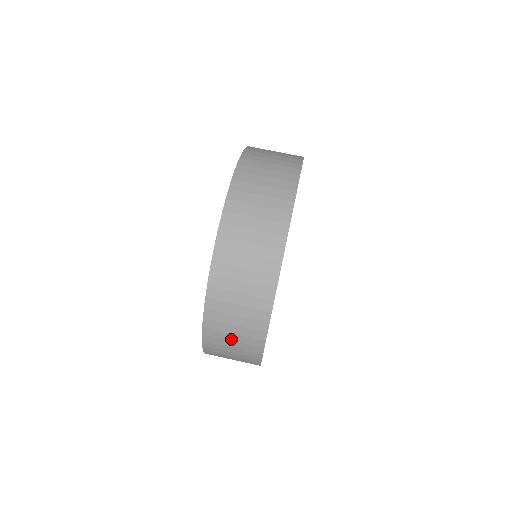
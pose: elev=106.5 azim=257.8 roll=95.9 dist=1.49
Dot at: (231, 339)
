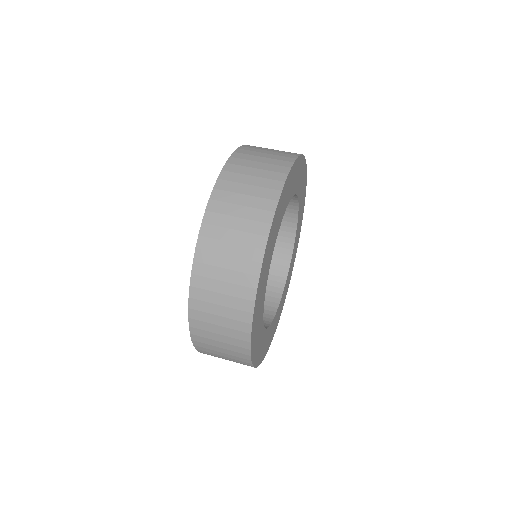
Dot at: (224, 265)
